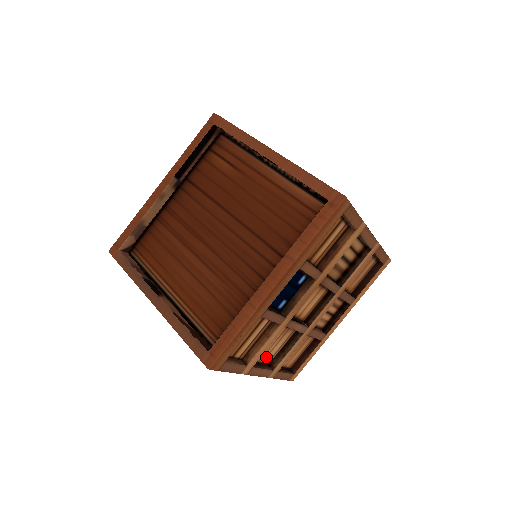
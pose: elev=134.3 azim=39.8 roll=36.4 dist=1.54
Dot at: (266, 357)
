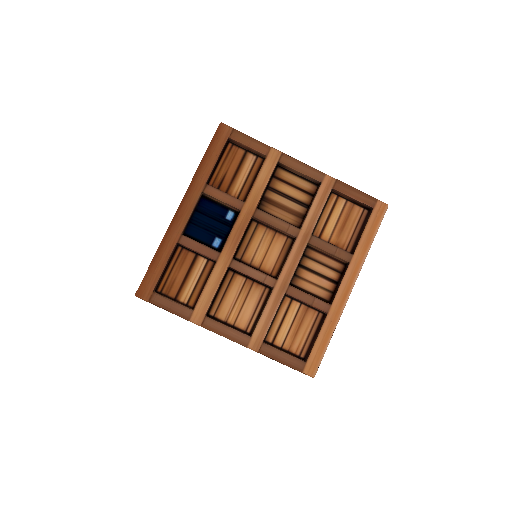
Dot at: (237, 319)
